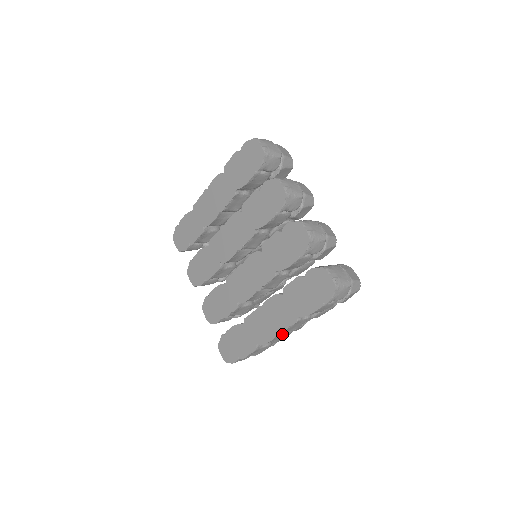
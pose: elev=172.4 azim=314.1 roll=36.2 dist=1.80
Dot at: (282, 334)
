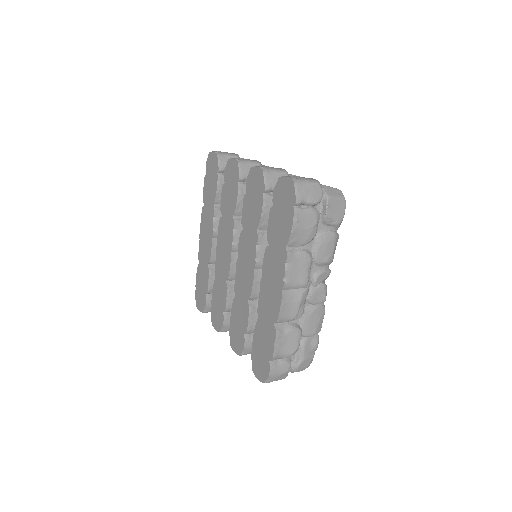
Dot at: (293, 294)
